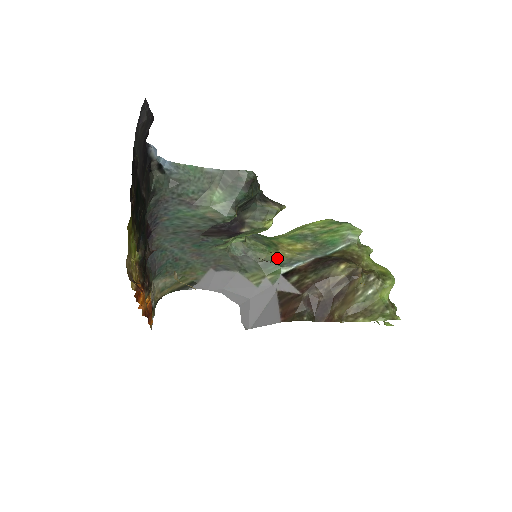
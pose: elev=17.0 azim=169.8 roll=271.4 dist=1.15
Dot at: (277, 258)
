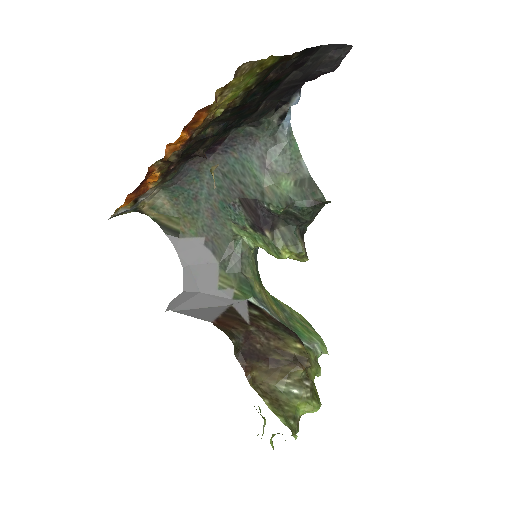
Dot at: (257, 288)
